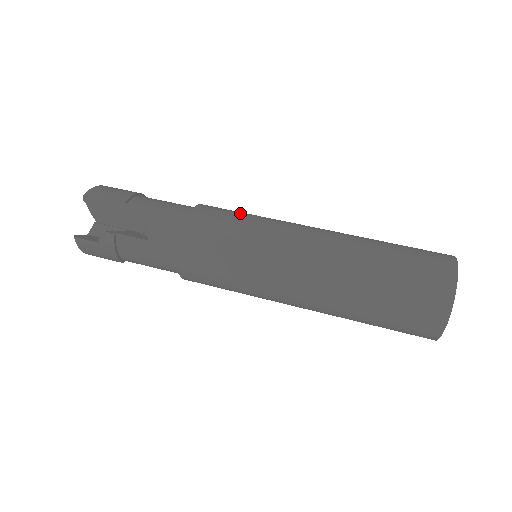
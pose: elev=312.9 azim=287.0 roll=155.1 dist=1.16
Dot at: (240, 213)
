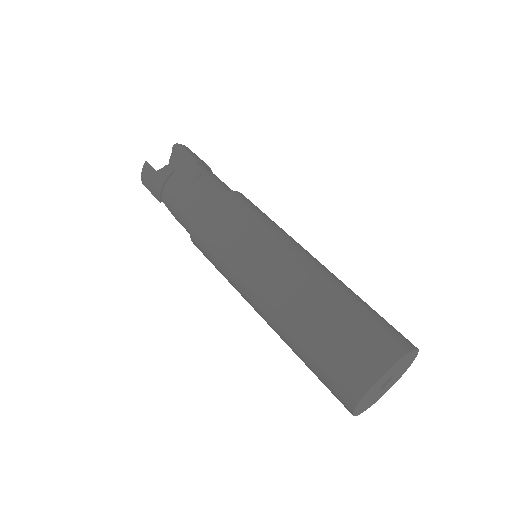
Dot at: occluded
